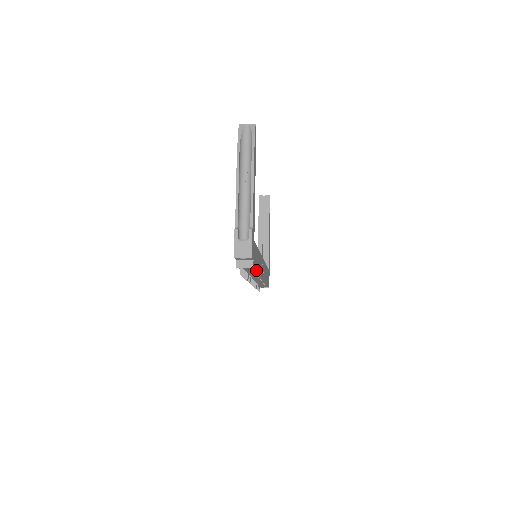
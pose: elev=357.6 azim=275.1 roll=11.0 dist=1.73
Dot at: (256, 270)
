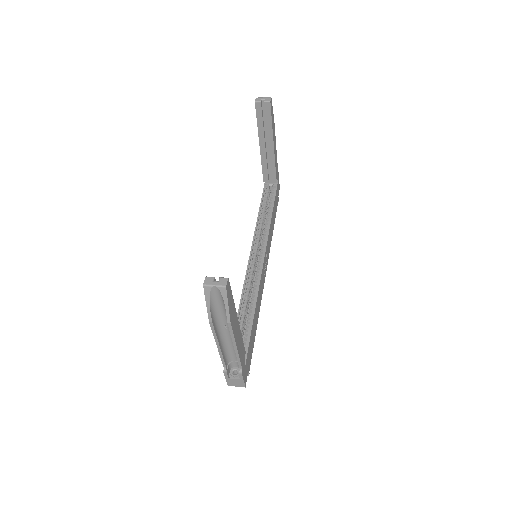
Dot at: (254, 339)
